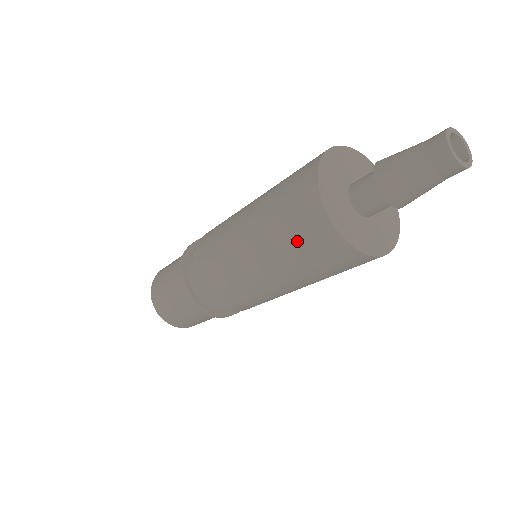
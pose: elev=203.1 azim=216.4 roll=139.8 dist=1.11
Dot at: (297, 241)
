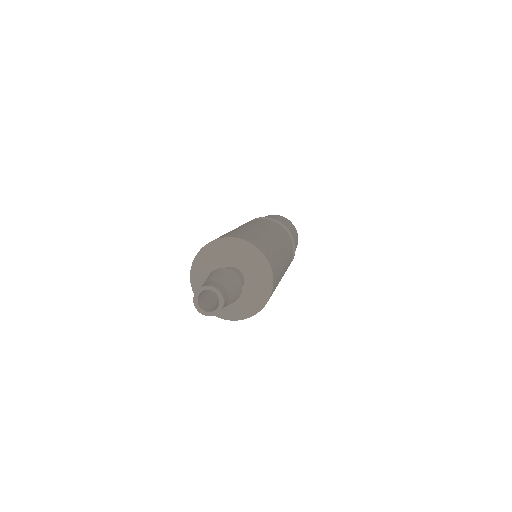
Dot at: occluded
